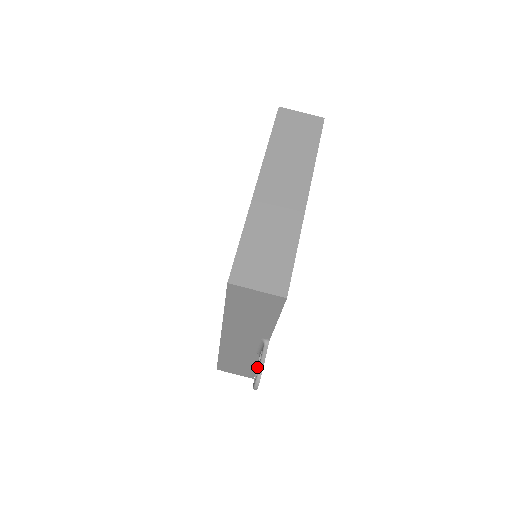
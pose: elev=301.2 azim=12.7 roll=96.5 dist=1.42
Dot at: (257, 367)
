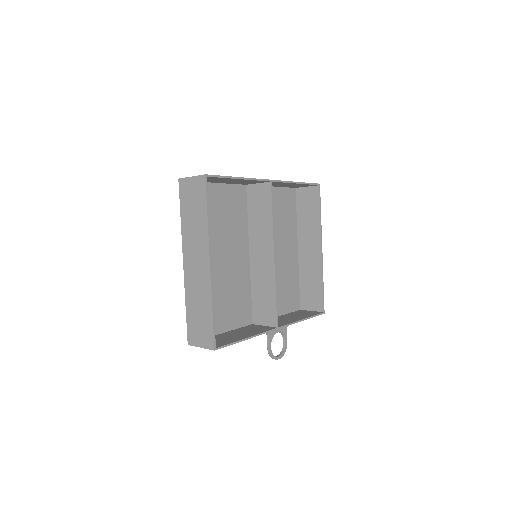
Dot at: (283, 338)
